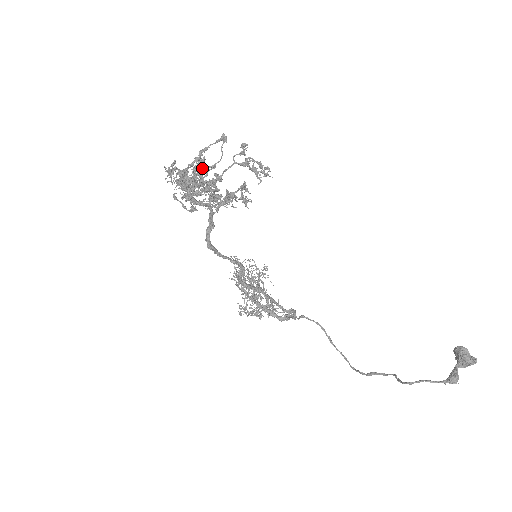
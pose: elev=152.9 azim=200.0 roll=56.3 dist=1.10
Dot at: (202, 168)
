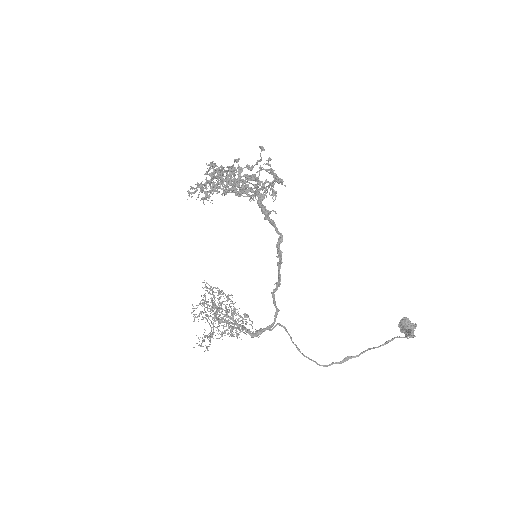
Dot at: occluded
